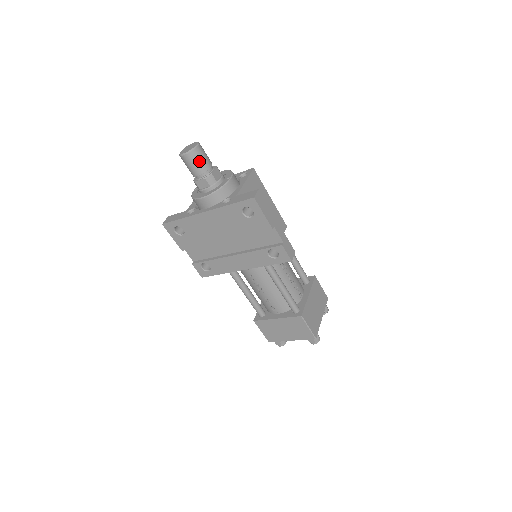
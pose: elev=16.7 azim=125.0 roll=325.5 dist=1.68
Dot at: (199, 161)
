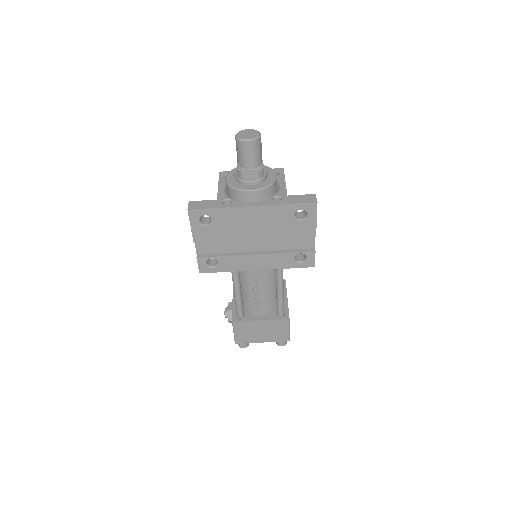
Dot at: (258, 151)
